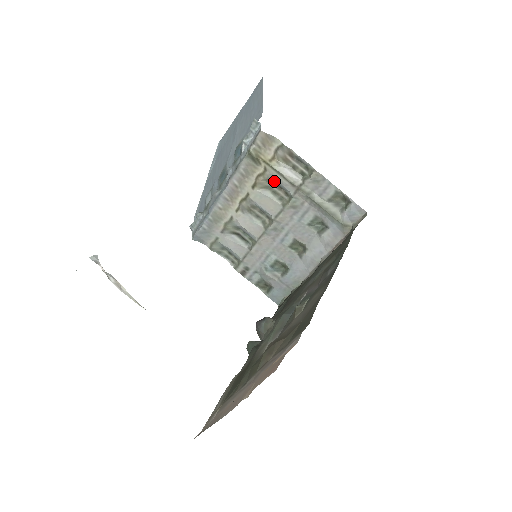
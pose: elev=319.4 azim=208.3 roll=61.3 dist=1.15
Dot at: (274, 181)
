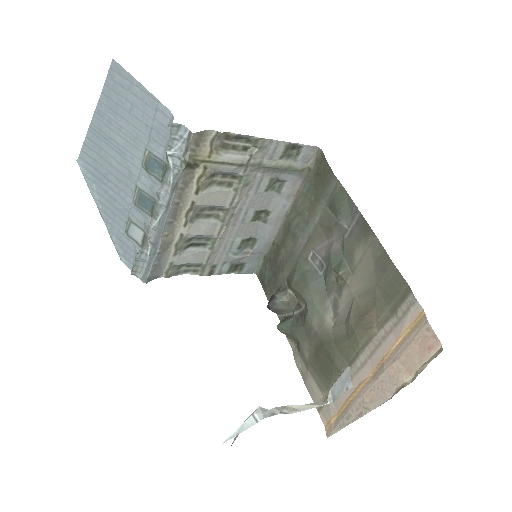
Dot at: (217, 173)
